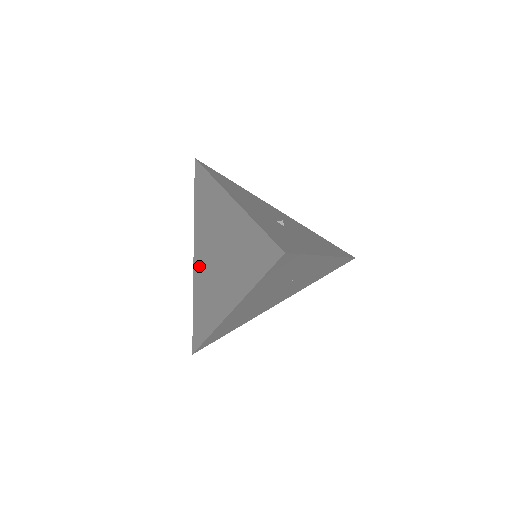
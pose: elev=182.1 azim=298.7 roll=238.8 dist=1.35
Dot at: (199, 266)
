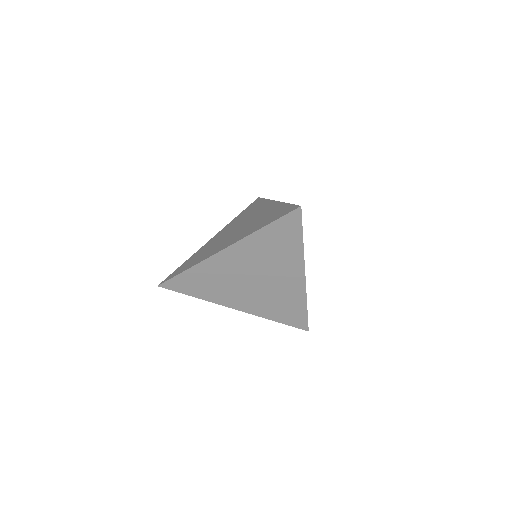
Dot at: (225, 263)
